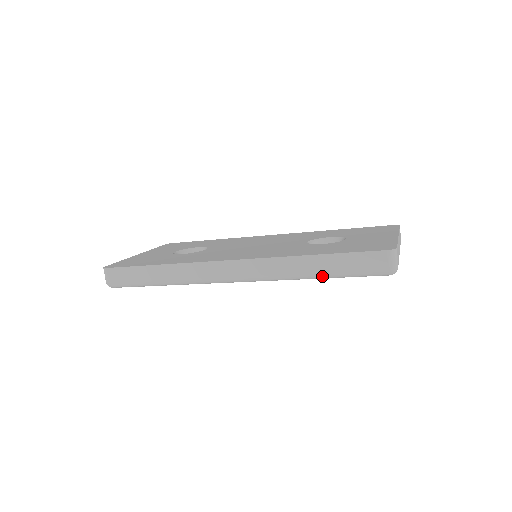
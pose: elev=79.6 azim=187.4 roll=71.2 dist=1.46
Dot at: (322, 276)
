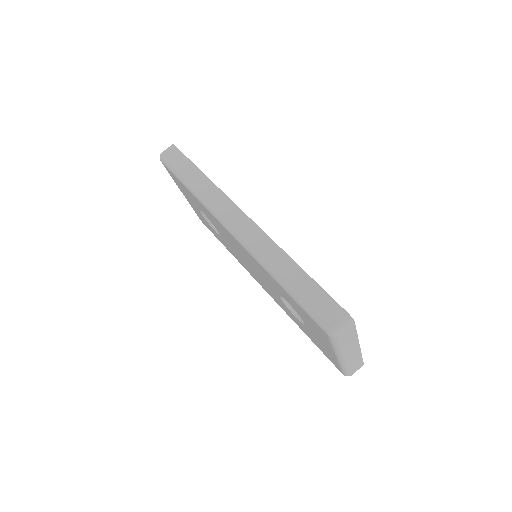
Dot at: (285, 284)
